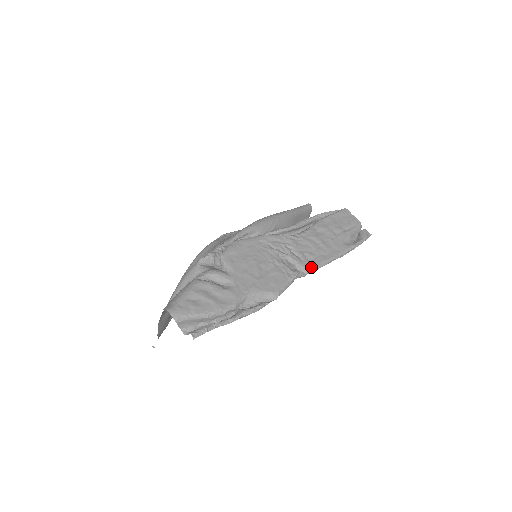
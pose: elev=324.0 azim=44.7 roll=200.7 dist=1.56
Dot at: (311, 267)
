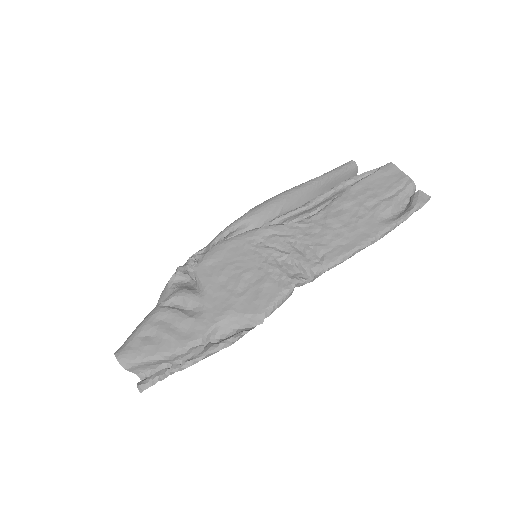
Dot at: (320, 267)
